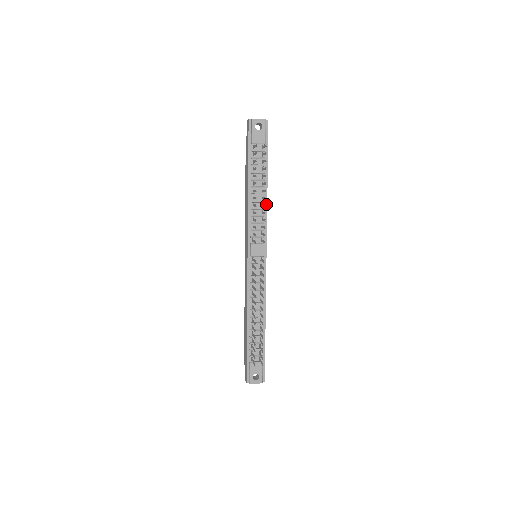
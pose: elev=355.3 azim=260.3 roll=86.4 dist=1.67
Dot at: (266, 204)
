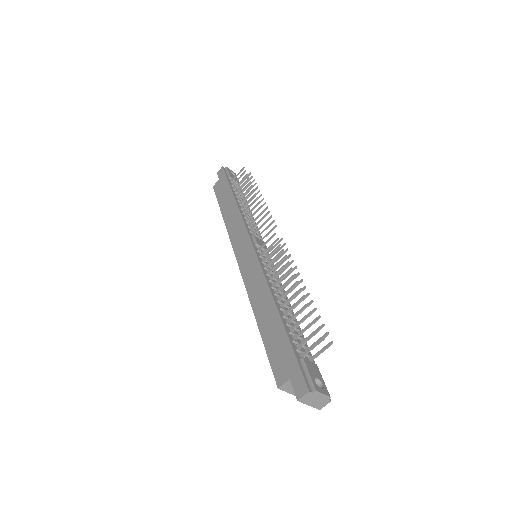
Dot at: occluded
